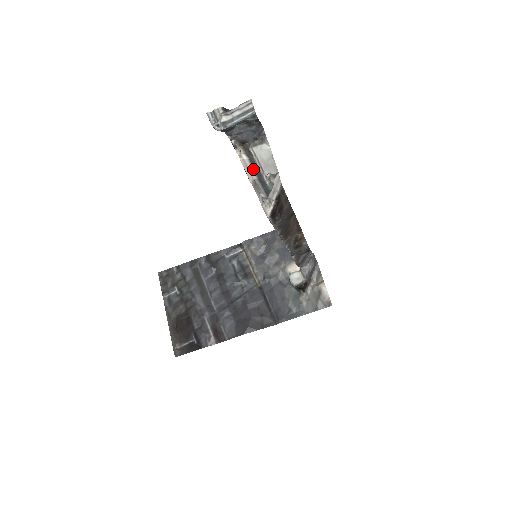
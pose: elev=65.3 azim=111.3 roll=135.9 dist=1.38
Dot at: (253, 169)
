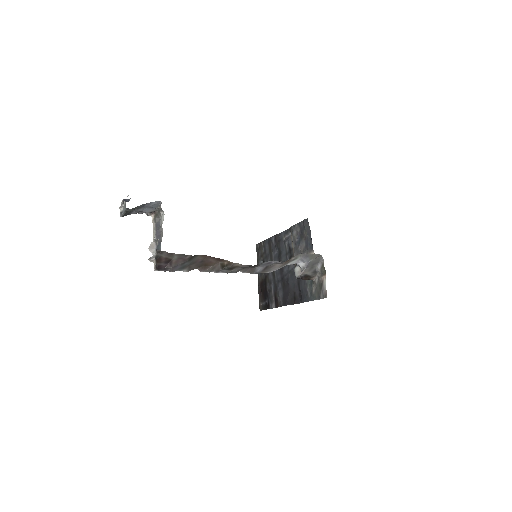
Dot at: (155, 232)
